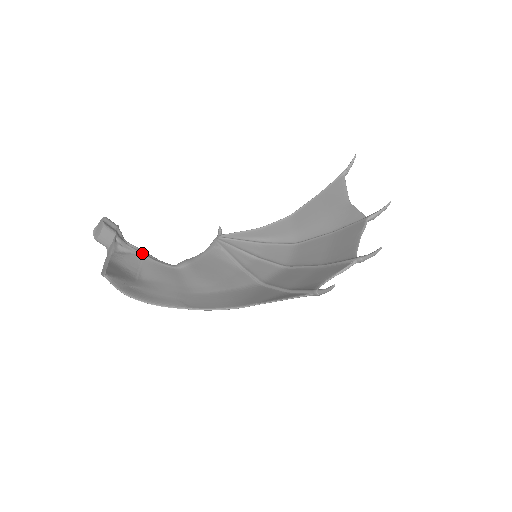
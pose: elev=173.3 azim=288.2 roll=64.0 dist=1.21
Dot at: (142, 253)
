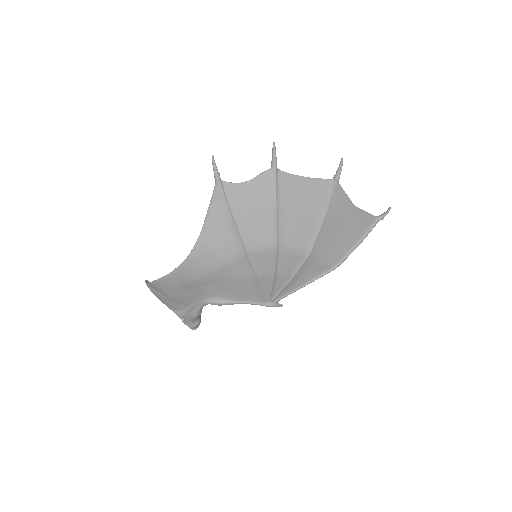
Dot at: occluded
